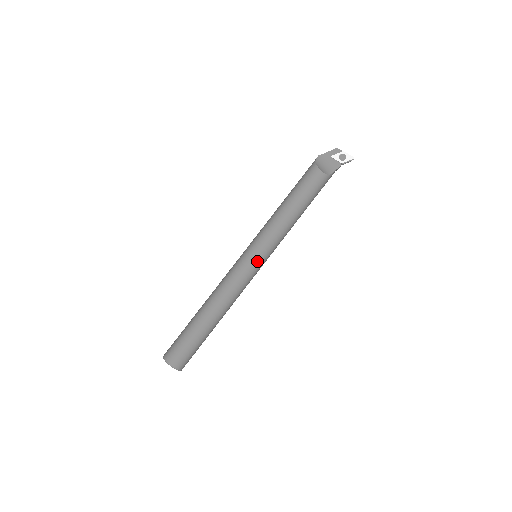
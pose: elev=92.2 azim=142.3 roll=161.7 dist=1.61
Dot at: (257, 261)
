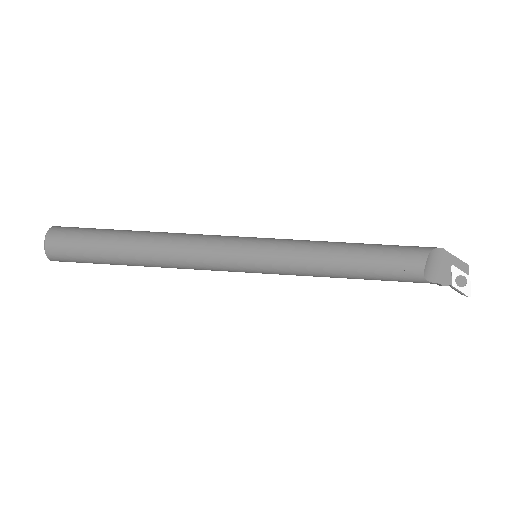
Dot at: (249, 263)
